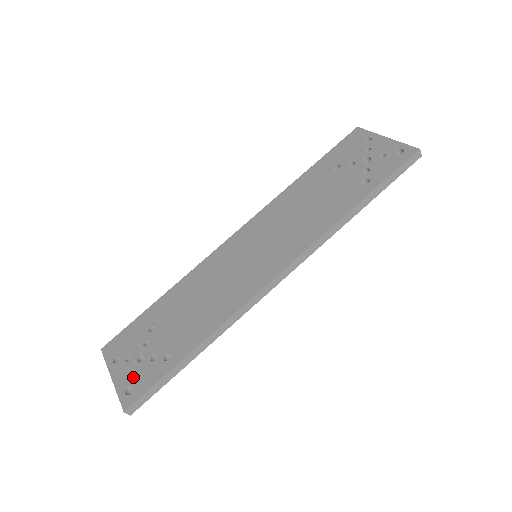
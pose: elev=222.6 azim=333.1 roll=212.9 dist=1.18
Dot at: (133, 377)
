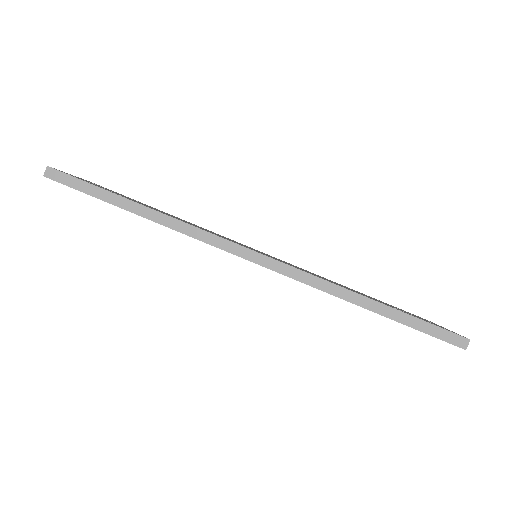
Dot at: occluded
